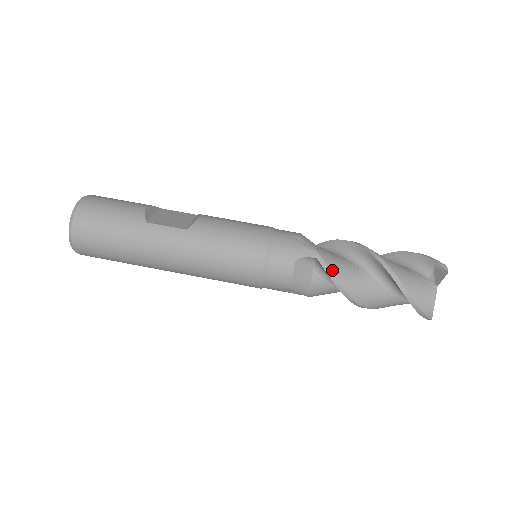
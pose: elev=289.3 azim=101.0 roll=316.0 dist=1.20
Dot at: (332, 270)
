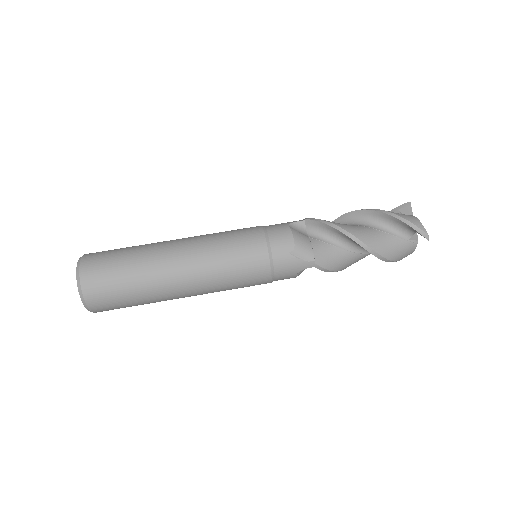
Dot at: (321, 220)
